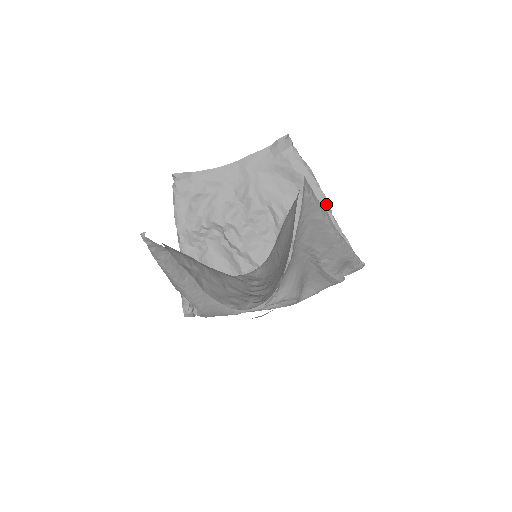
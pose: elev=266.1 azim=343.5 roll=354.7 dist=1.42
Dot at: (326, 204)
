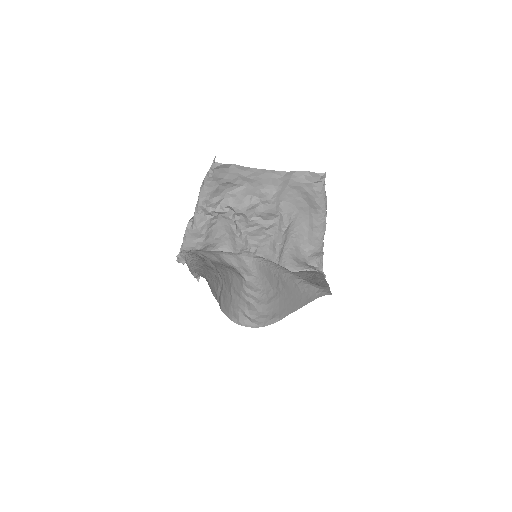
Dot at: (323, 231)
